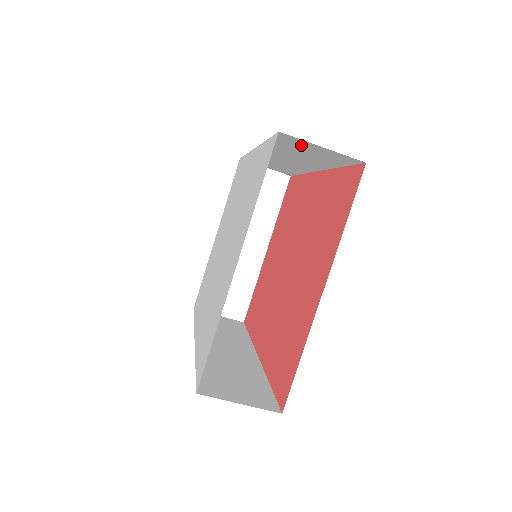
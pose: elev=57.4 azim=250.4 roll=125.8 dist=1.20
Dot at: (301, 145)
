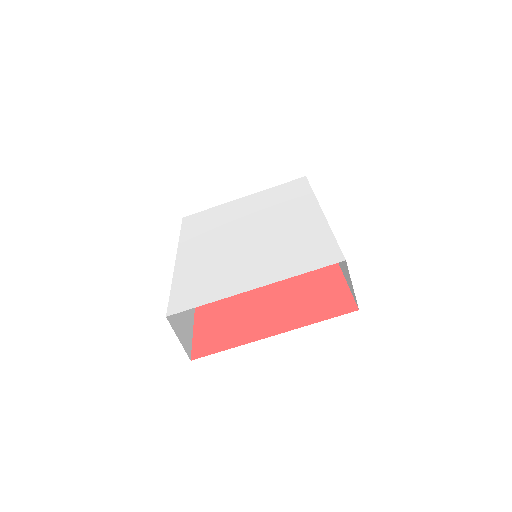
Dot at: occluded
